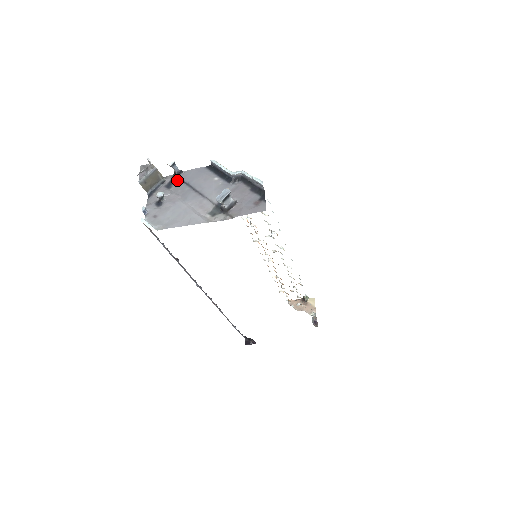
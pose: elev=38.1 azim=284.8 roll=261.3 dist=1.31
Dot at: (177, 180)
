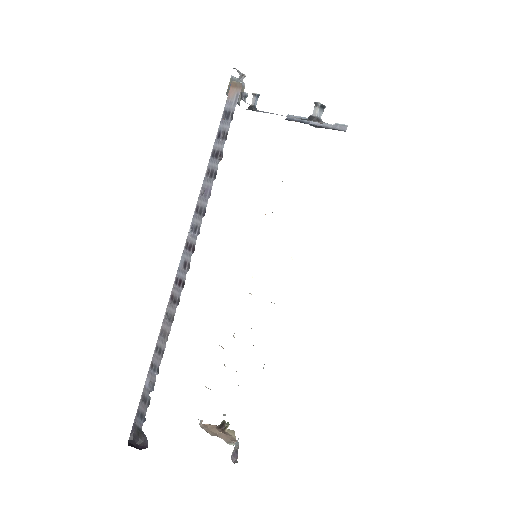
Dot at: (252, 110)
